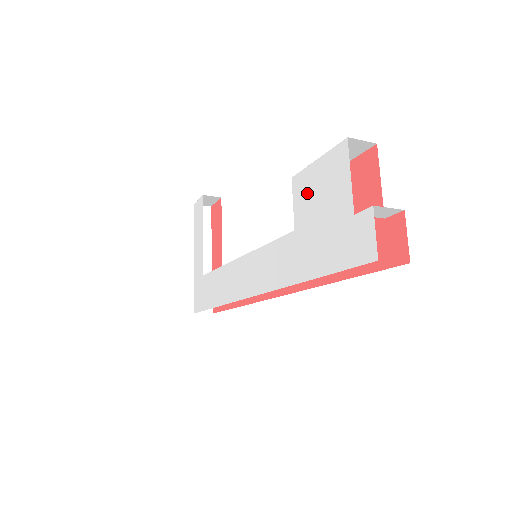
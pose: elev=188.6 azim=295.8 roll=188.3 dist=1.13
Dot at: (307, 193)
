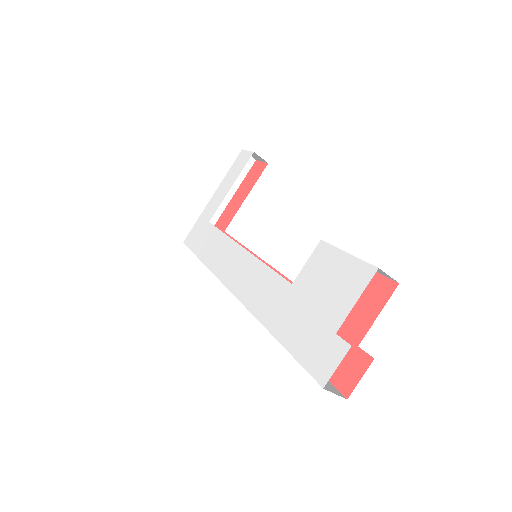
Dot at: (321, 269)
